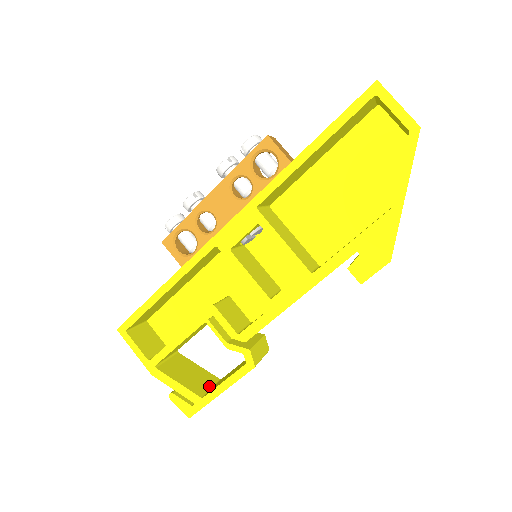
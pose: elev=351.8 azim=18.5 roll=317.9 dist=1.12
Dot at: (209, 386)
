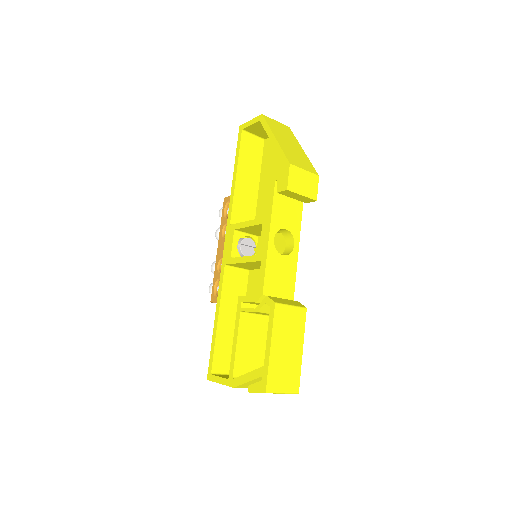
Dot at: occluded
